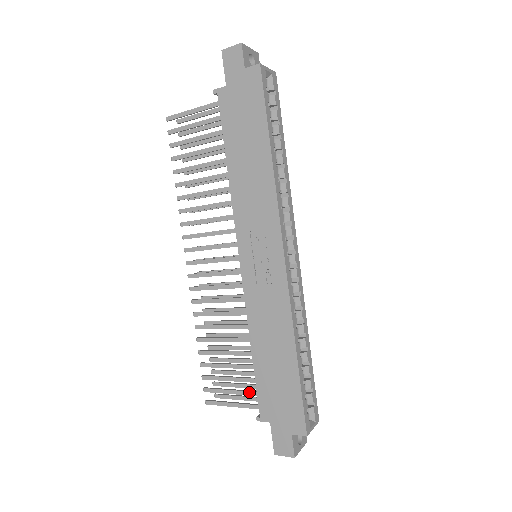
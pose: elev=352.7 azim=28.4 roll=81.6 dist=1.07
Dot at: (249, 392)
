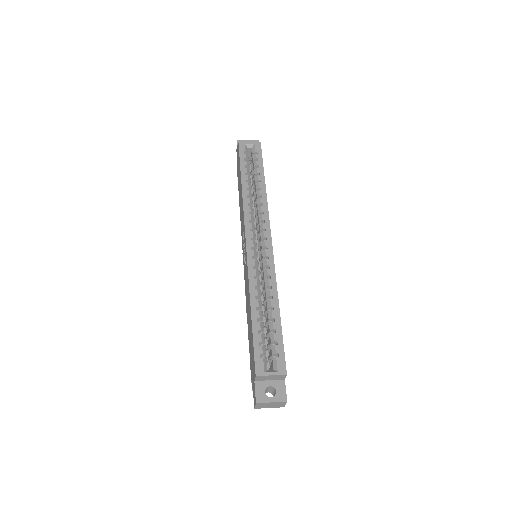
Dot at: occluded
